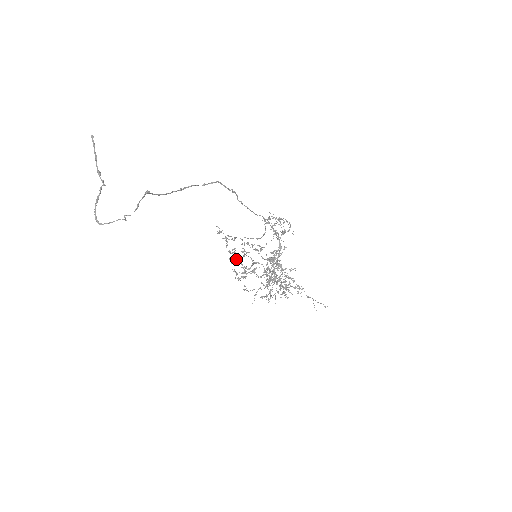
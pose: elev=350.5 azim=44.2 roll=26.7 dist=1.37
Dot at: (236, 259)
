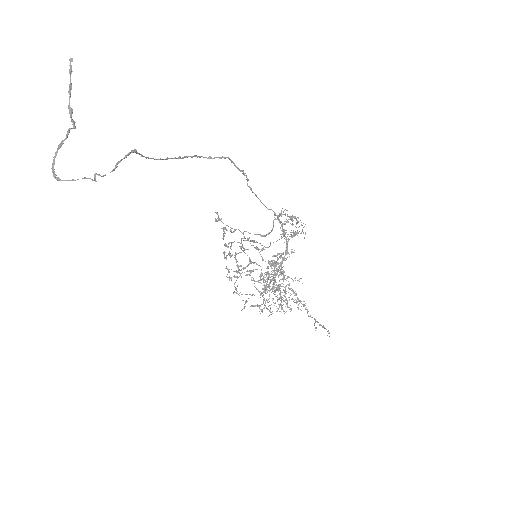
Dot at: occluded
